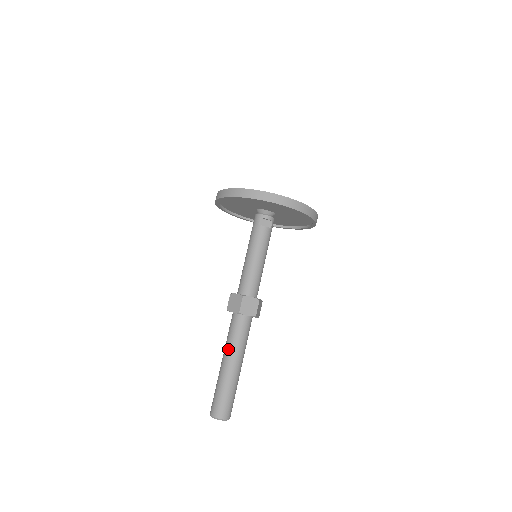
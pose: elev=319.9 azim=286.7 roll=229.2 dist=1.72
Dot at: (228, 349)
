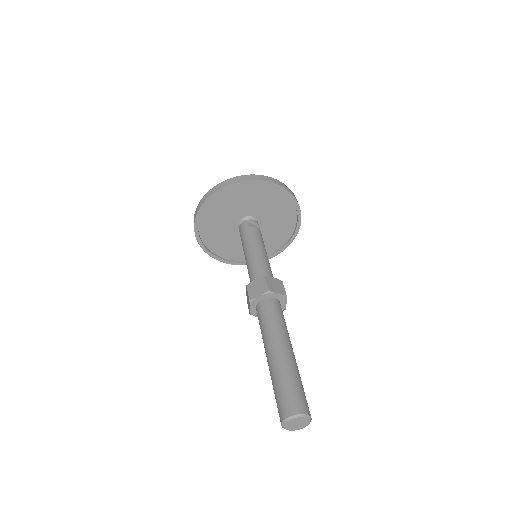
Dot at: (271, 334)
